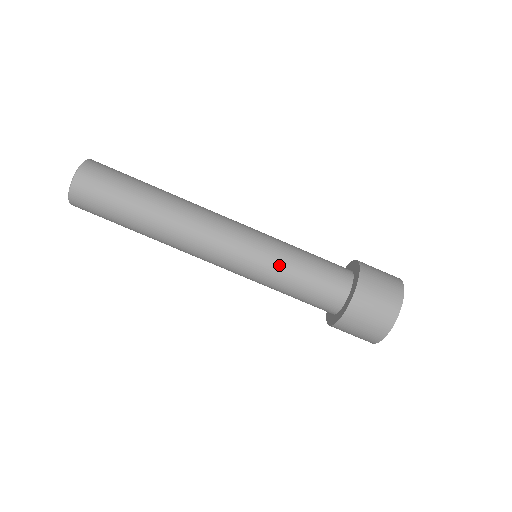
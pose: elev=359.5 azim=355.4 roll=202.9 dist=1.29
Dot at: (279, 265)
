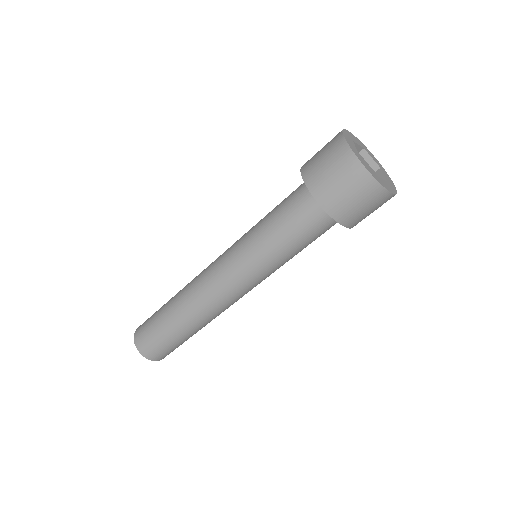
Dot at: (253, 231)
